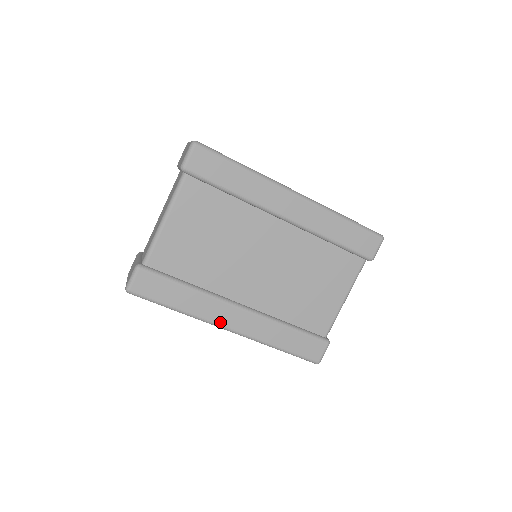
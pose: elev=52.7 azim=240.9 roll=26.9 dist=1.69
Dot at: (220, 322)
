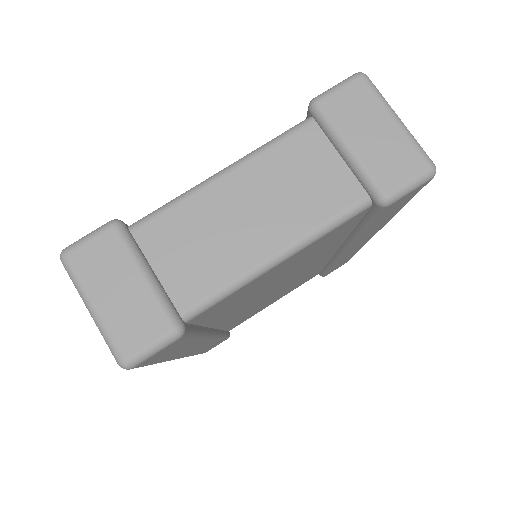
Dot at: (182, 356)
